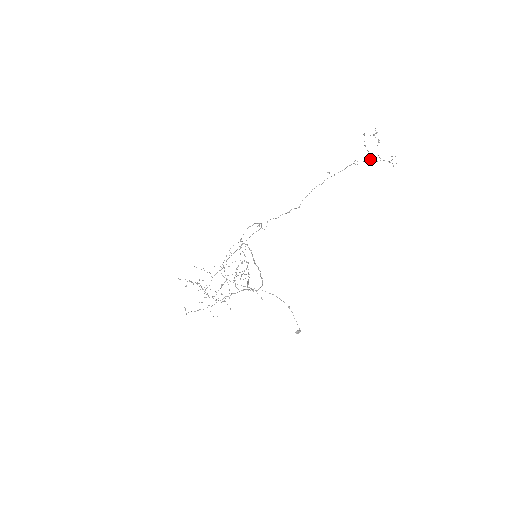
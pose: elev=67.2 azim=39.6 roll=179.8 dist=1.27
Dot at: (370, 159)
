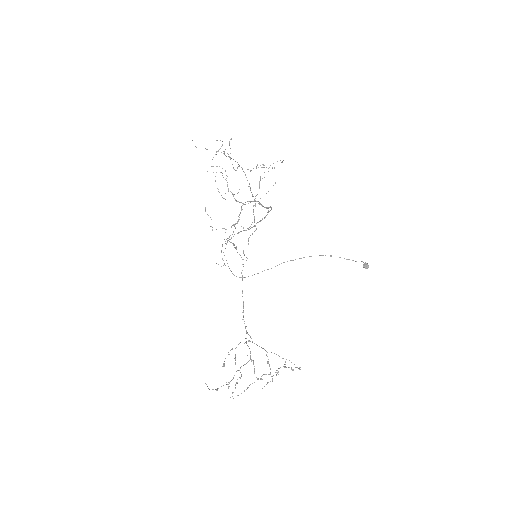
Dot at: occluded
